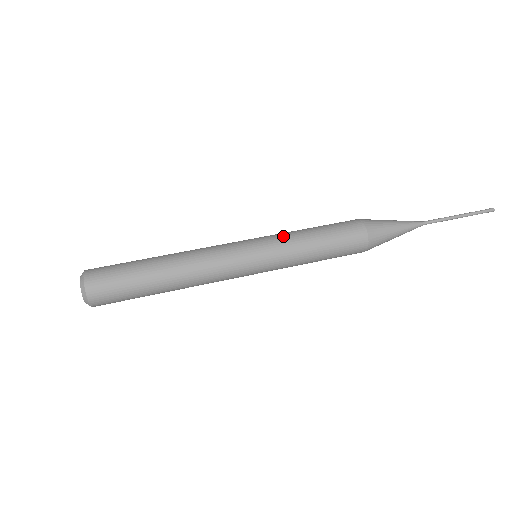
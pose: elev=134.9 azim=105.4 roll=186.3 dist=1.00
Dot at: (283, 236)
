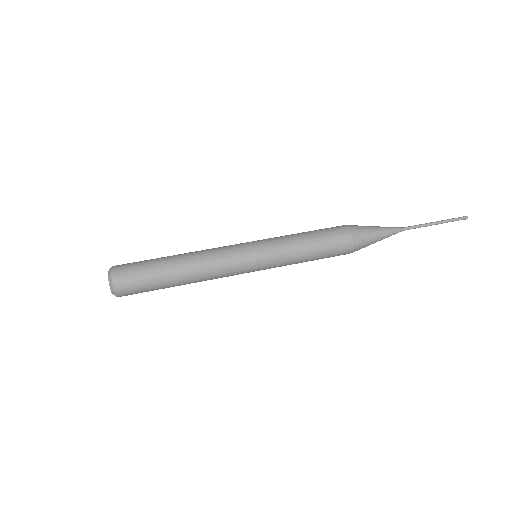
Dot at: (281, 245)
